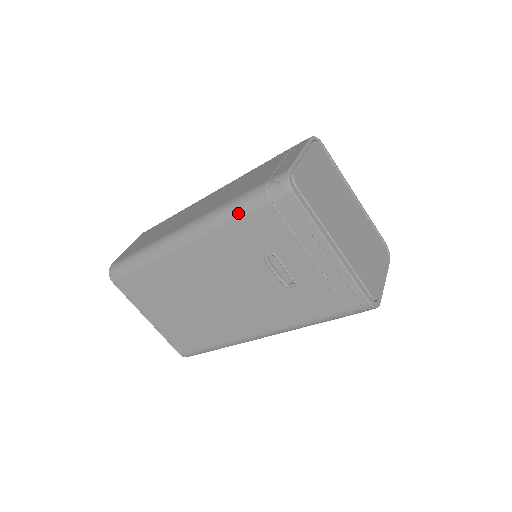
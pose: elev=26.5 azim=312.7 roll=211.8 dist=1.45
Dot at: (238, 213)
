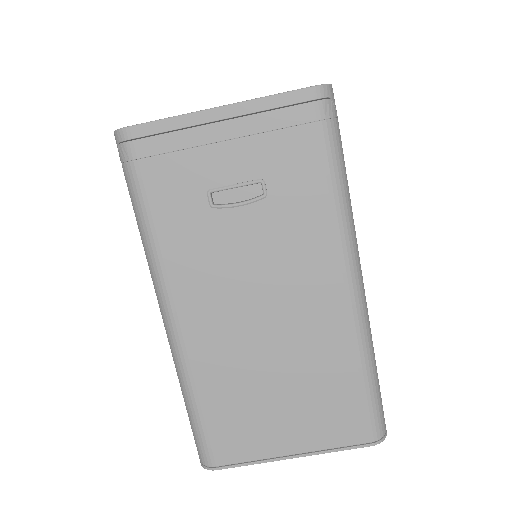
Dot at: (143, 214)
